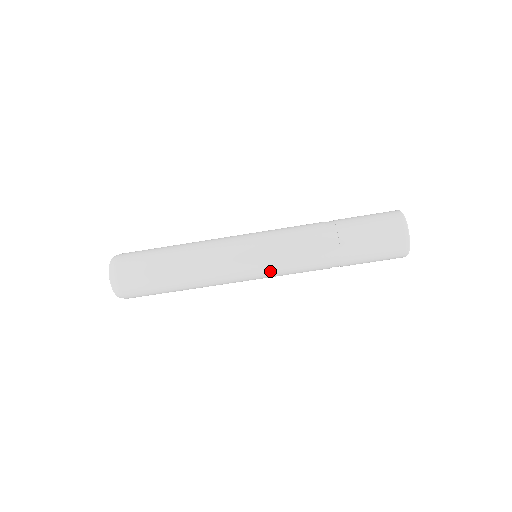
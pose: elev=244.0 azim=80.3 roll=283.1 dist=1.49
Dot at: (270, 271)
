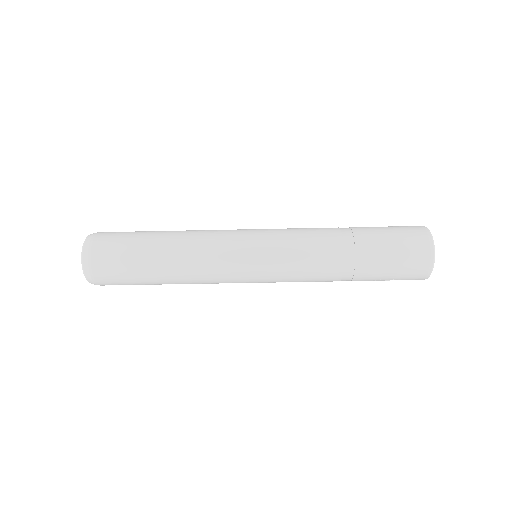
Dot at: (271, 259)
